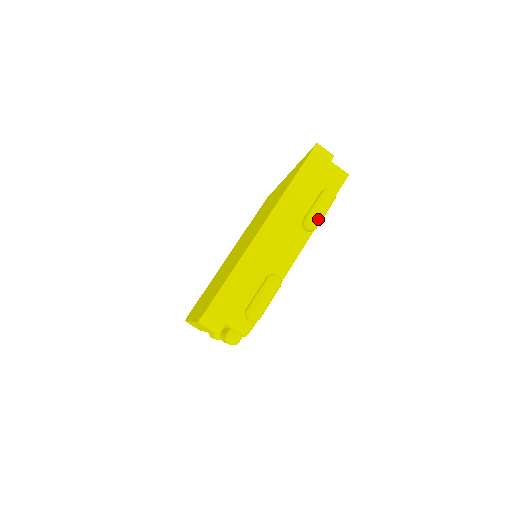
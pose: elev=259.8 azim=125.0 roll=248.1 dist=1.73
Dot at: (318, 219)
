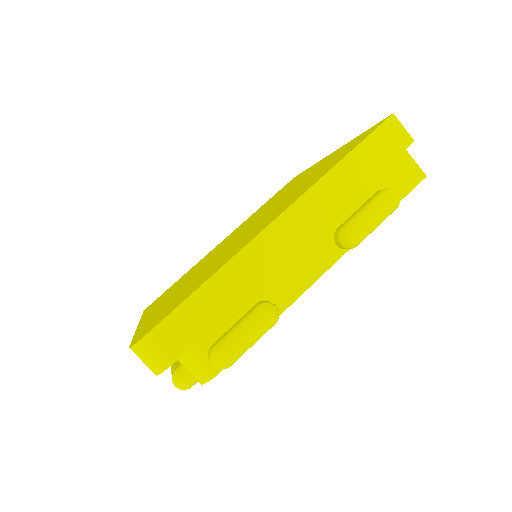
Dot at: (362, 234)
